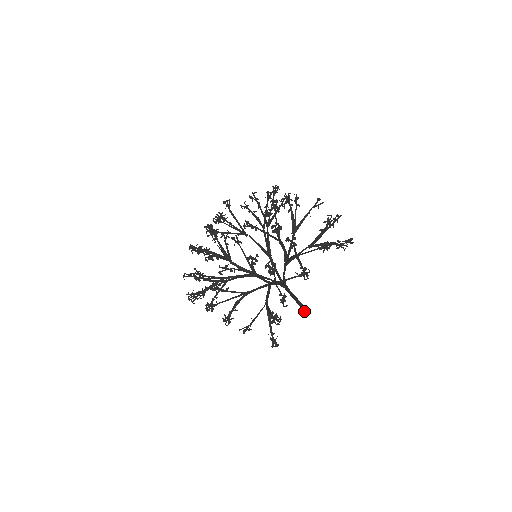
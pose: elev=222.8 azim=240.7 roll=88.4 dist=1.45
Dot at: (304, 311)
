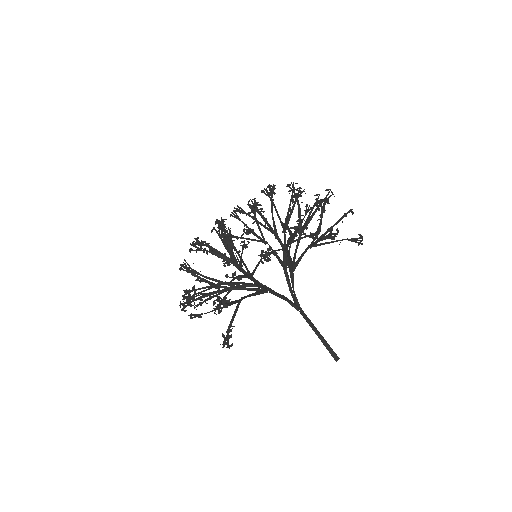
Dot at: (332, 356)
